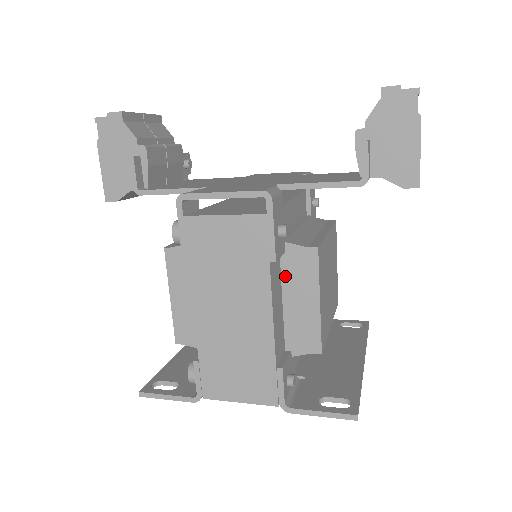
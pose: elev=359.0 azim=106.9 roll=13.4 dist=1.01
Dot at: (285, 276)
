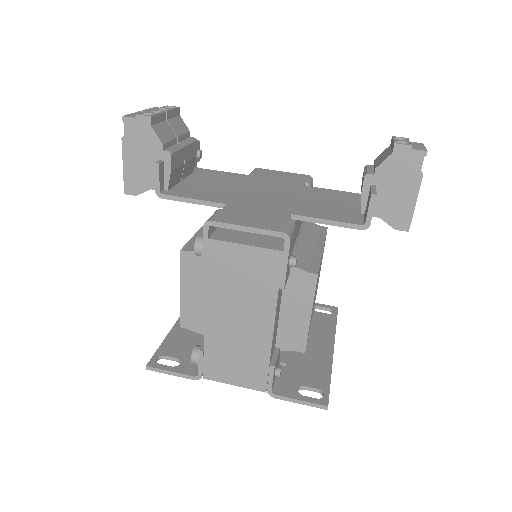
Dot at: (286, 291)
